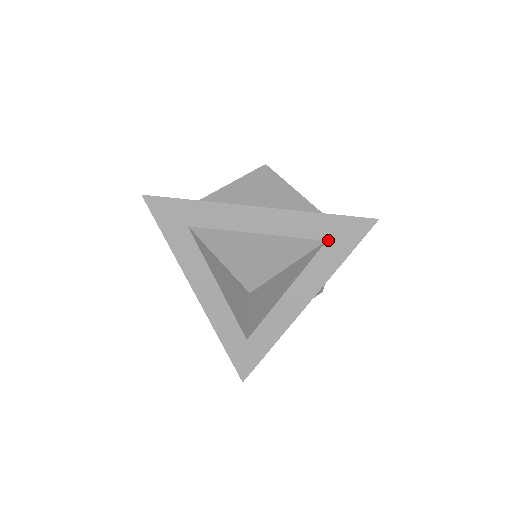
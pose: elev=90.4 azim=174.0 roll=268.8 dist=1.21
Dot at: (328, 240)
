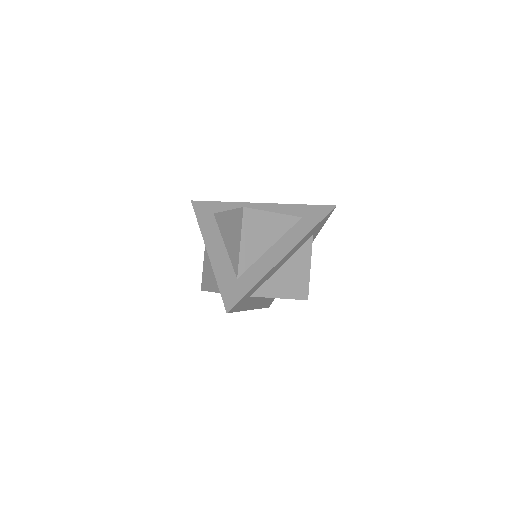
Dot at: occluded
